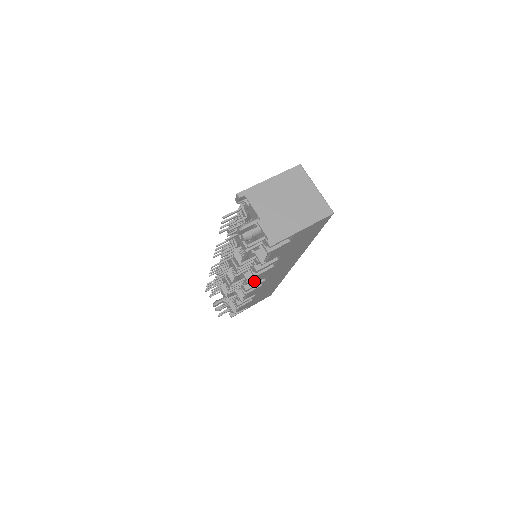
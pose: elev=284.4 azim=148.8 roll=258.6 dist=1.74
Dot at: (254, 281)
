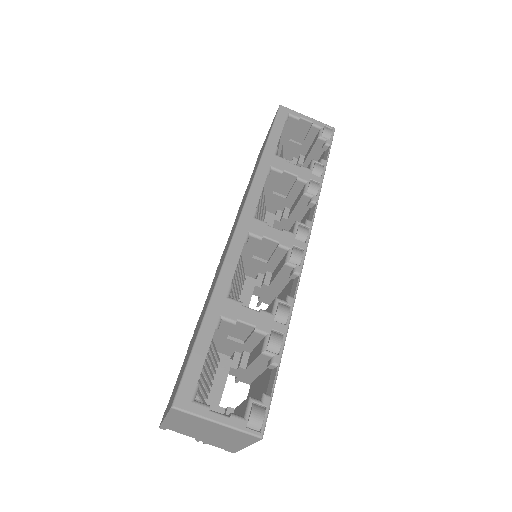
Dot at: occluded
